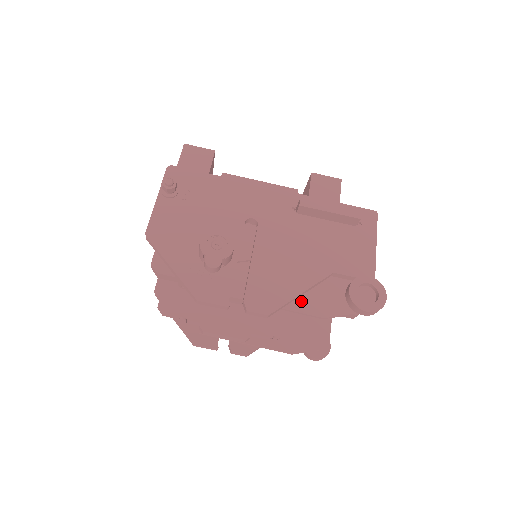
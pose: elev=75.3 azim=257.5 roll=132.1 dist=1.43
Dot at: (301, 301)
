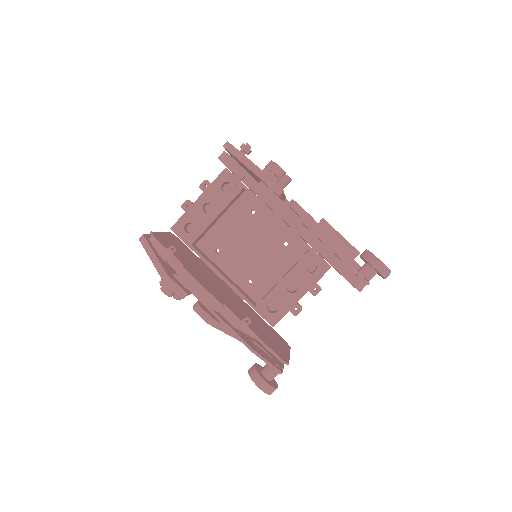
Dot at: occluded
